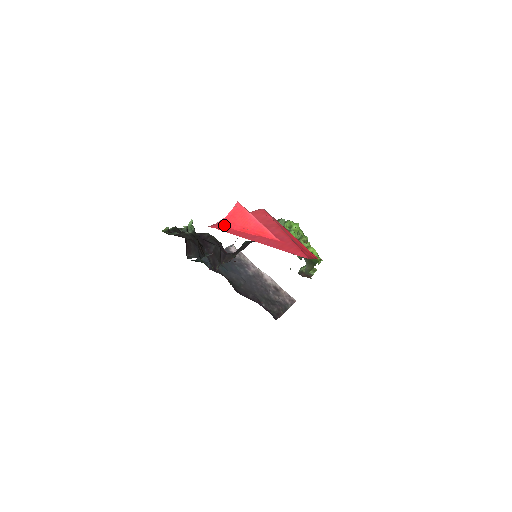
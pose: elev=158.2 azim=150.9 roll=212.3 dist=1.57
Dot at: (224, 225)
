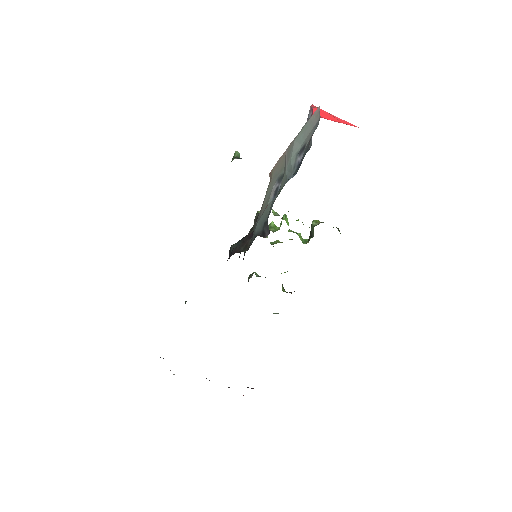
Dot at: occluded
